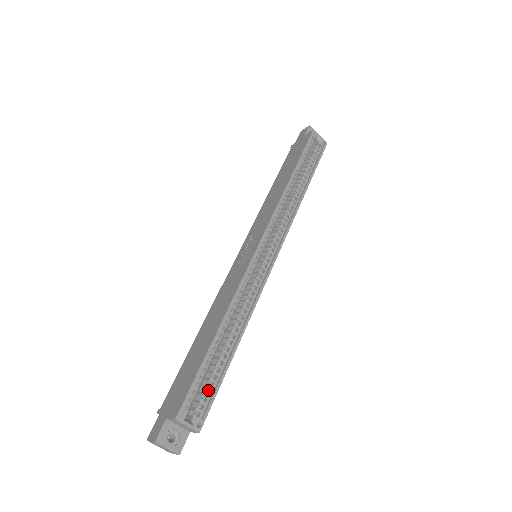
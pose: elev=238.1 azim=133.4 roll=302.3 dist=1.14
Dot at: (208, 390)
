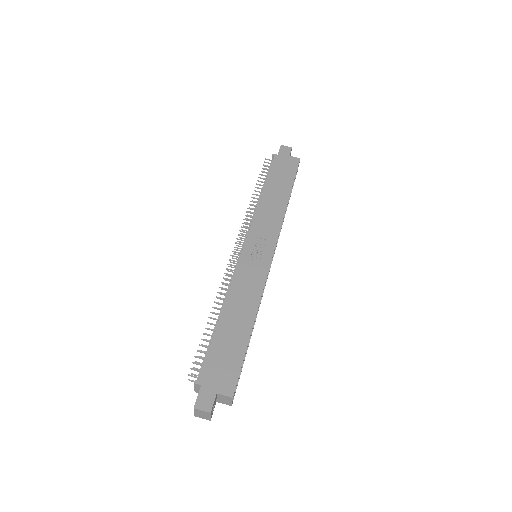
Dot at: occluded
